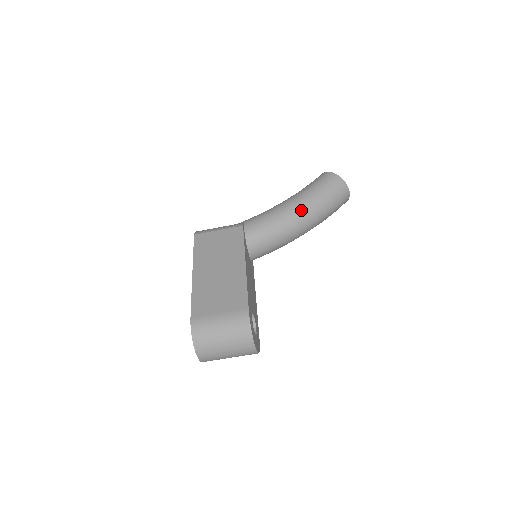
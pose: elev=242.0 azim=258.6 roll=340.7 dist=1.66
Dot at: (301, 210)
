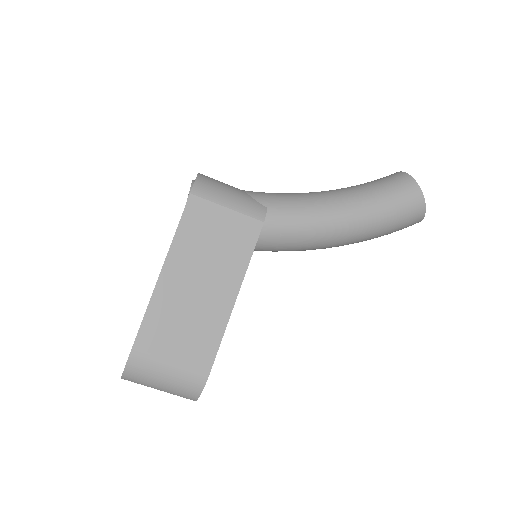
Dot at: (348, 232)
